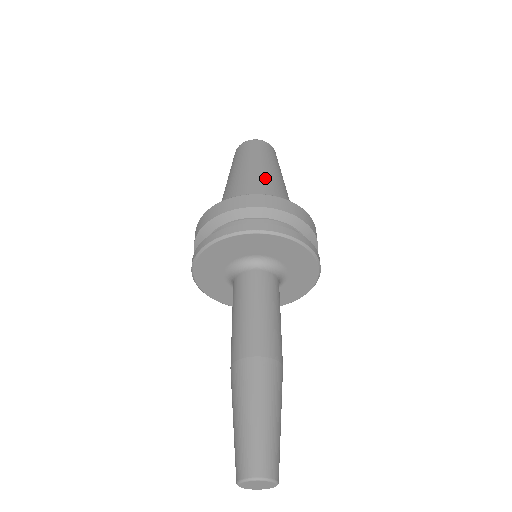
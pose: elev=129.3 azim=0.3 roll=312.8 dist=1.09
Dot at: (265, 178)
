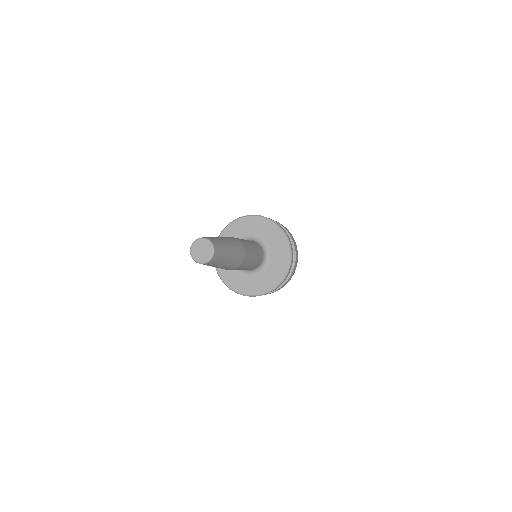
Dot at: occluded
